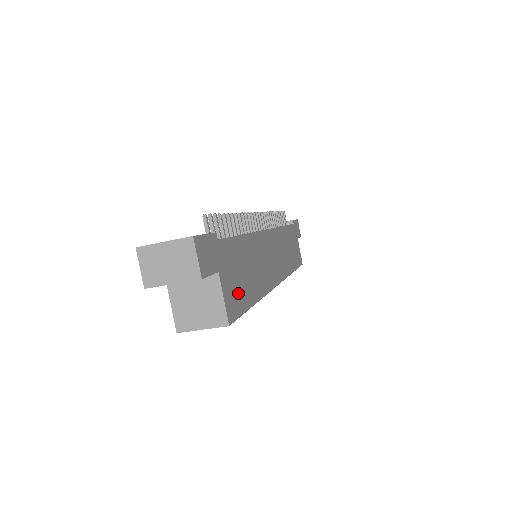
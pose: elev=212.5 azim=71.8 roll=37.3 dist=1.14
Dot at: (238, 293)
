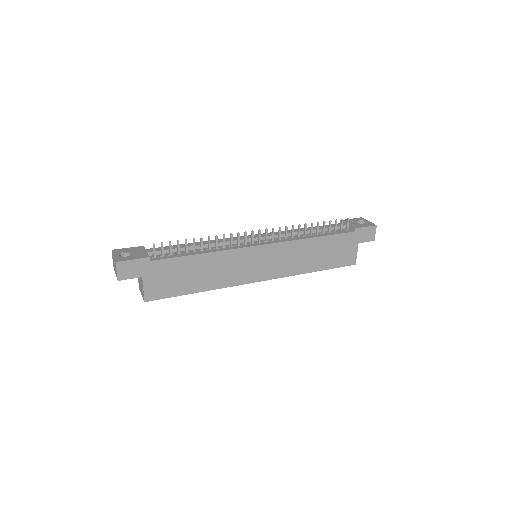
Dot at: (168, 287)
